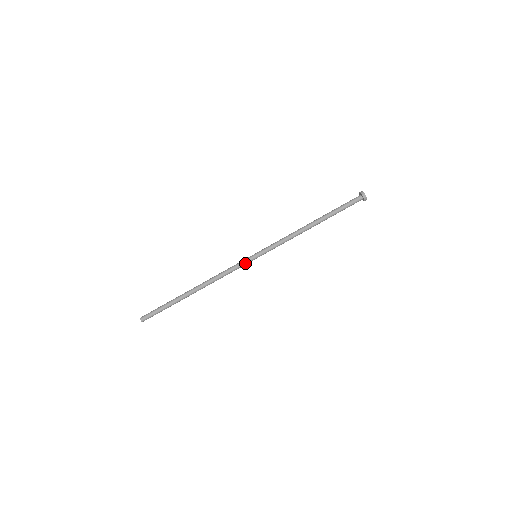
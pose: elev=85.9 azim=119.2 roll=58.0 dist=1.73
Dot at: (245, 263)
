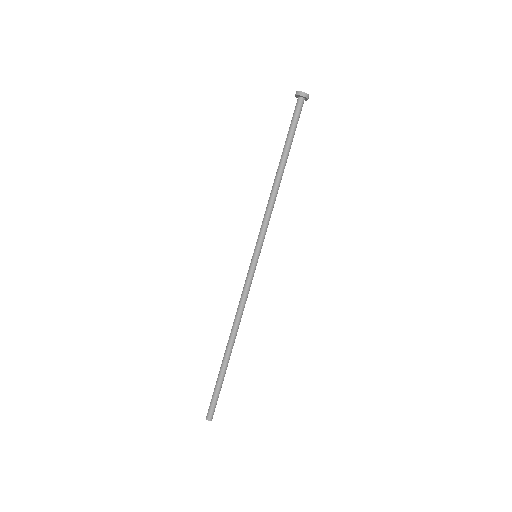
Dot at: (253, 273)
